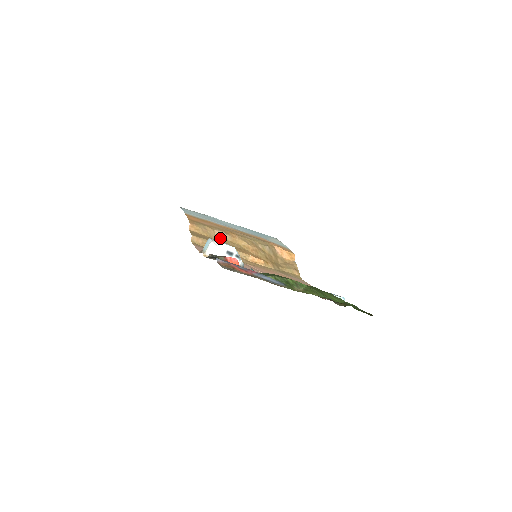
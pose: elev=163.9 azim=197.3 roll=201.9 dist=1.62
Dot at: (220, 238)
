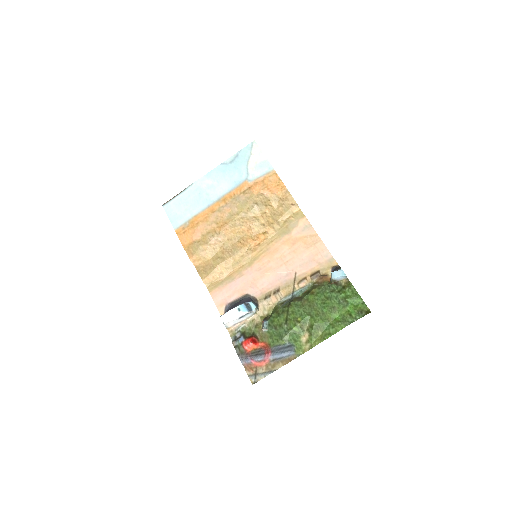
Dot at: (218, 246)
